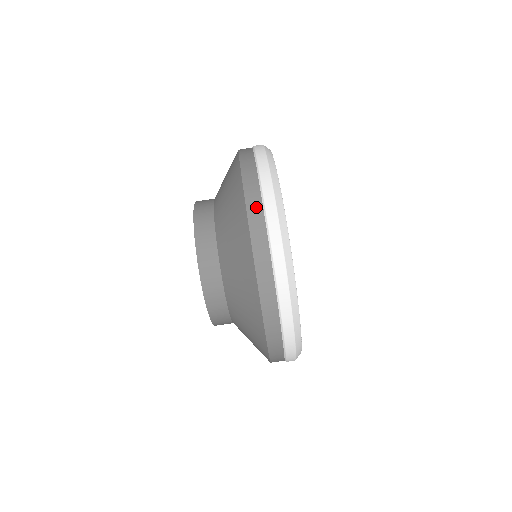
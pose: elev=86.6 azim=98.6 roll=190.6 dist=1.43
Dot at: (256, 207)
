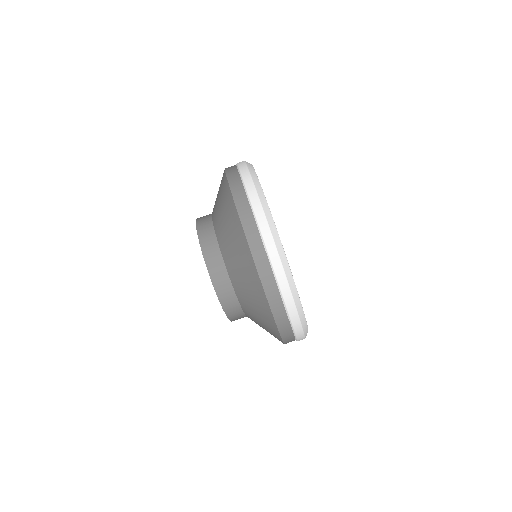
Dot at: (275, 297)
